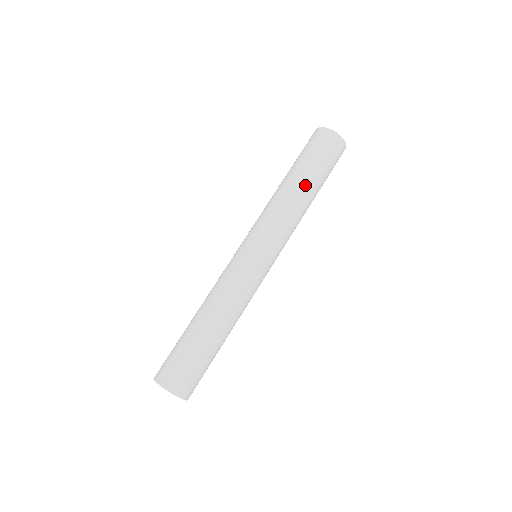
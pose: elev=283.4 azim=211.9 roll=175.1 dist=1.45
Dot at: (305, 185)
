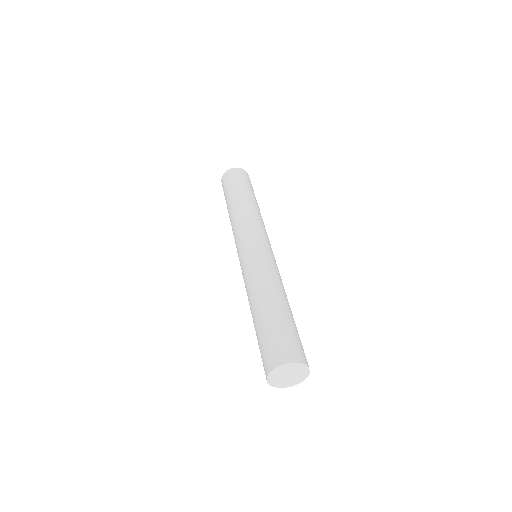
Dot at: (243, 197)
